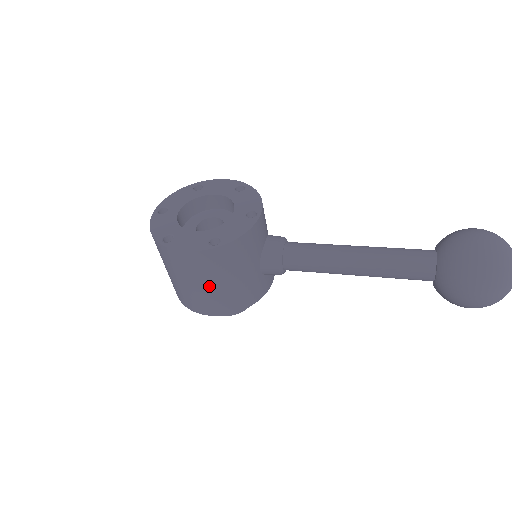
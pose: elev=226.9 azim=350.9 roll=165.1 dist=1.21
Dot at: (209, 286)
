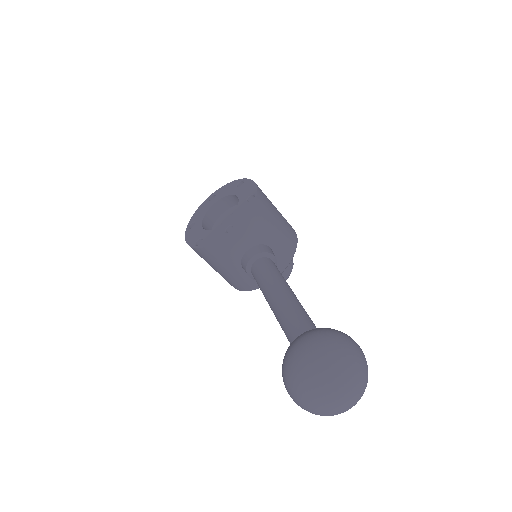
Dot at: (212, 267)
